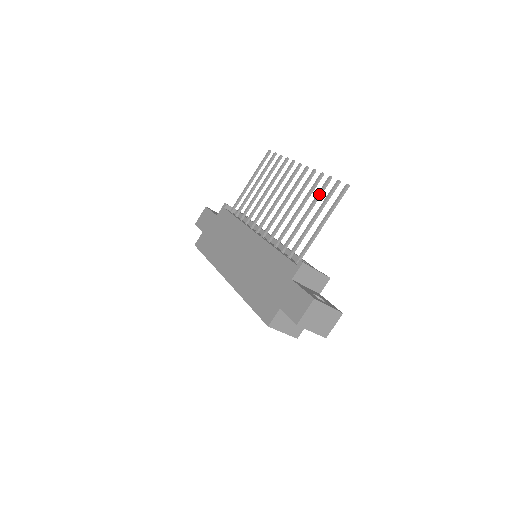
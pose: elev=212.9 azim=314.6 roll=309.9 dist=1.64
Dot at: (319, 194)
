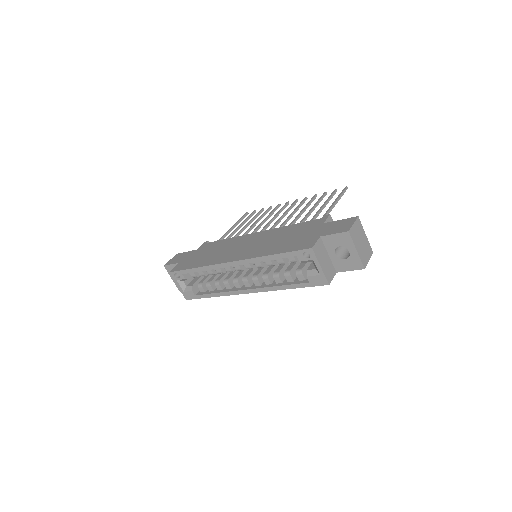
Dot at: (320, 199)
